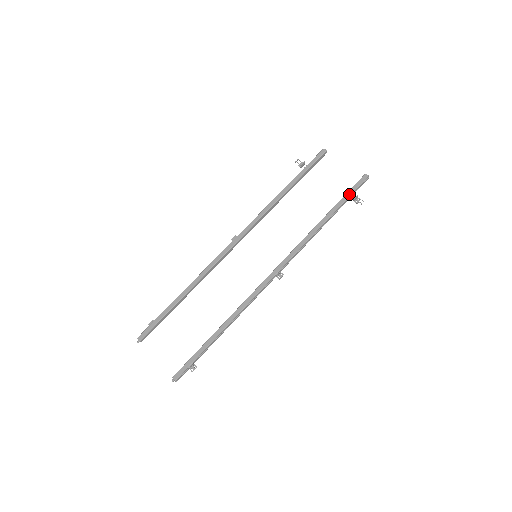
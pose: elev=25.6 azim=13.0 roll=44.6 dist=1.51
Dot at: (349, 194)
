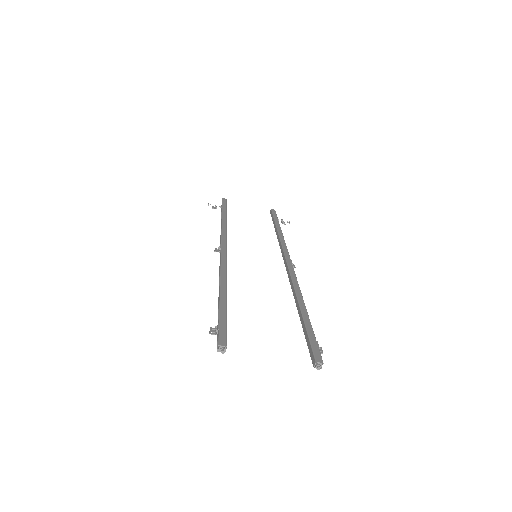
Dot at: (276, 217)
